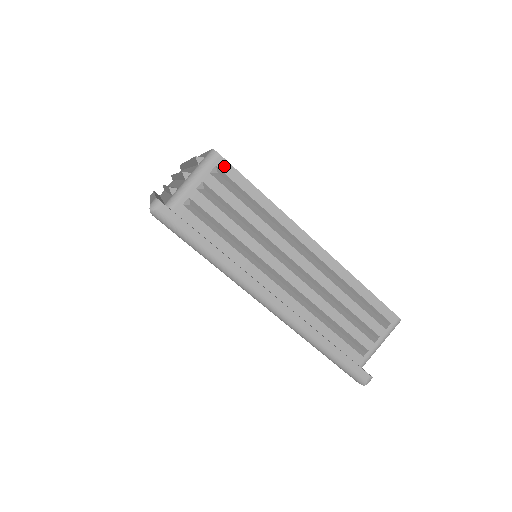
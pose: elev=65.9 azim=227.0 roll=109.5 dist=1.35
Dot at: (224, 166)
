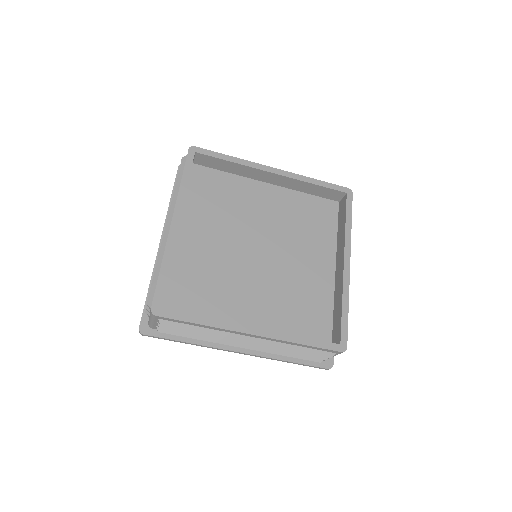
Dot at: (163, 318)
